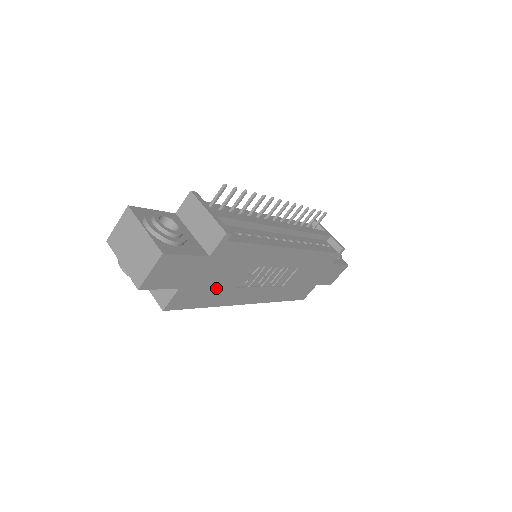
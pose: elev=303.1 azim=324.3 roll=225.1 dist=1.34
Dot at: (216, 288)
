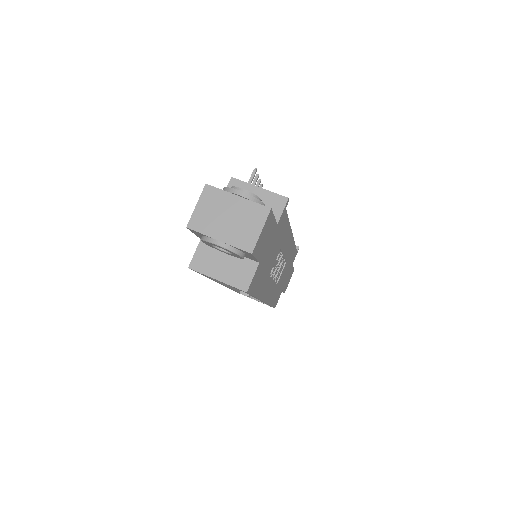
Dot at: (265, 271)
